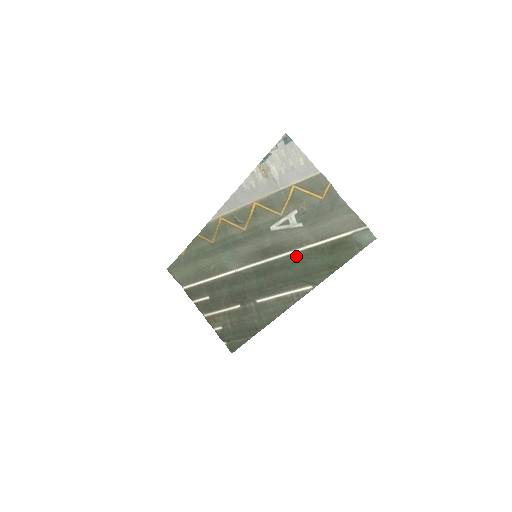
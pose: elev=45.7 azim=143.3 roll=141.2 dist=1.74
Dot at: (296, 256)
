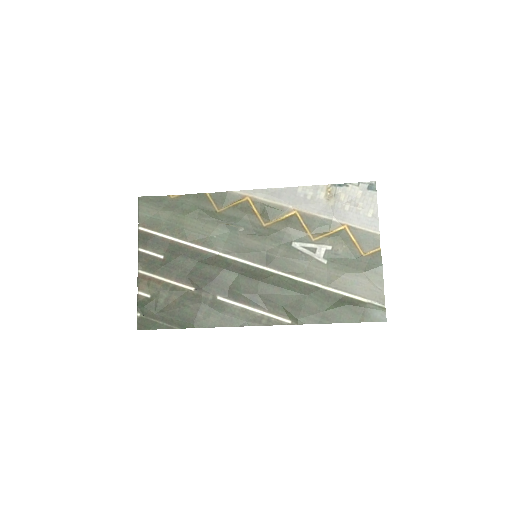
Dot at: (298, 284)
